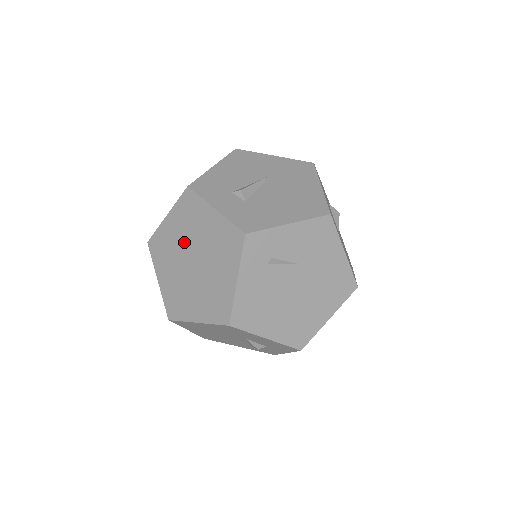
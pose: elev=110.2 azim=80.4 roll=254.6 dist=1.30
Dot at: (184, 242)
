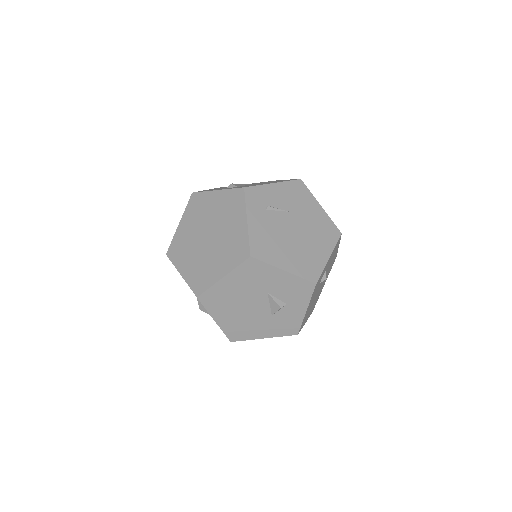
Dot at: (198, 229)
